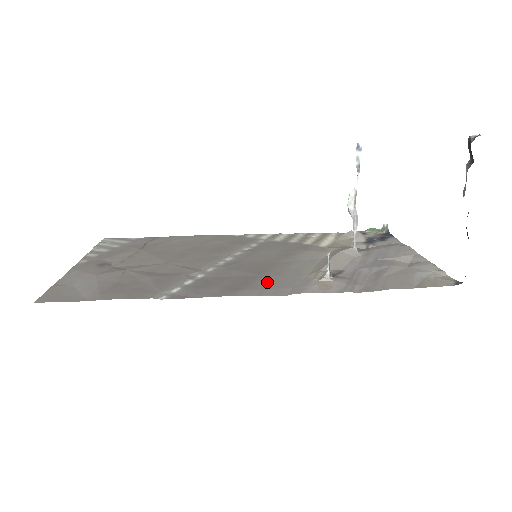
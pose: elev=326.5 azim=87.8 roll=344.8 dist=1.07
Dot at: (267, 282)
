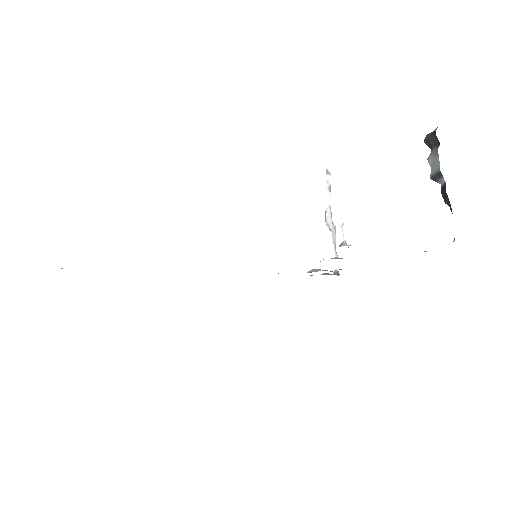
Dot at: occluded
